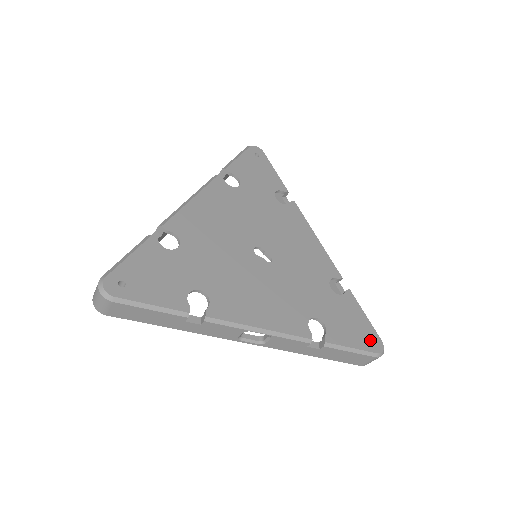
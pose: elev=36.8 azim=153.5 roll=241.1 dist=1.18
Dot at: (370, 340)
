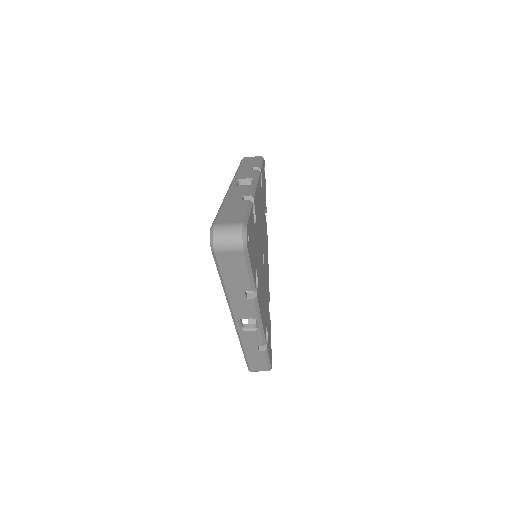
Dot at: occluded
